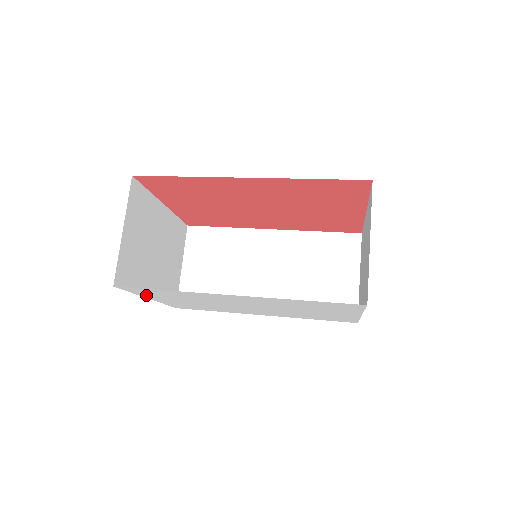
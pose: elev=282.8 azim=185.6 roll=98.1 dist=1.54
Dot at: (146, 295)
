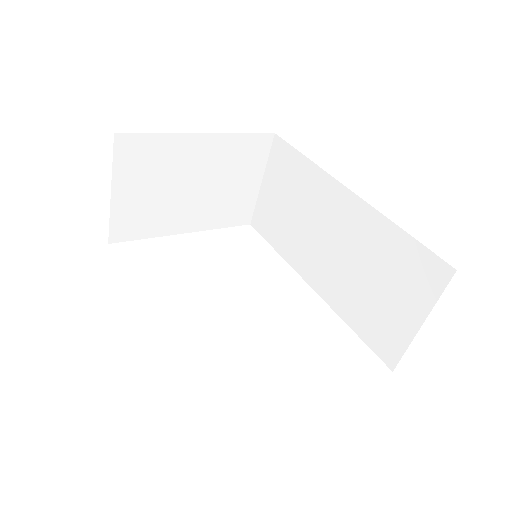
Dot at: occluded
